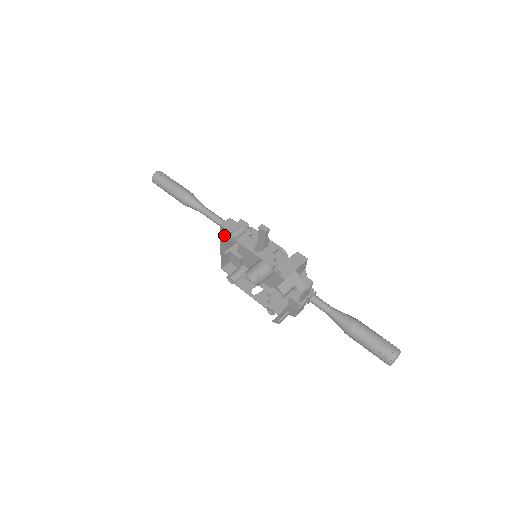
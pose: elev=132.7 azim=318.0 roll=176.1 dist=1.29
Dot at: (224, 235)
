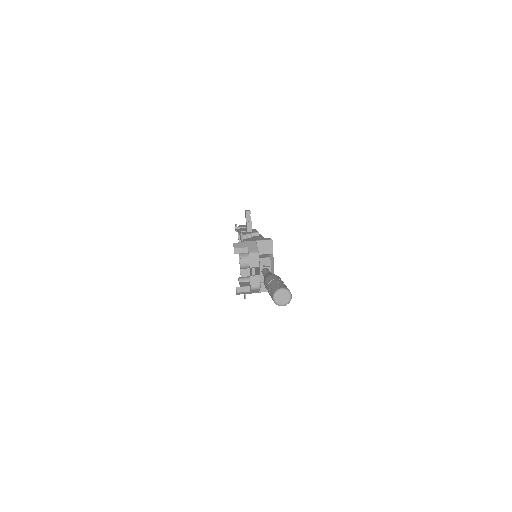
Dot at: occluded
